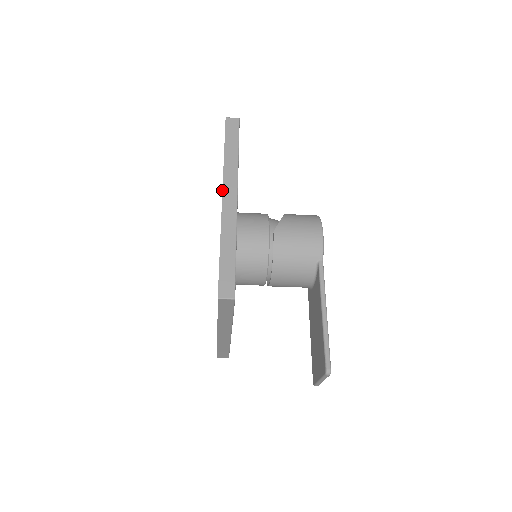
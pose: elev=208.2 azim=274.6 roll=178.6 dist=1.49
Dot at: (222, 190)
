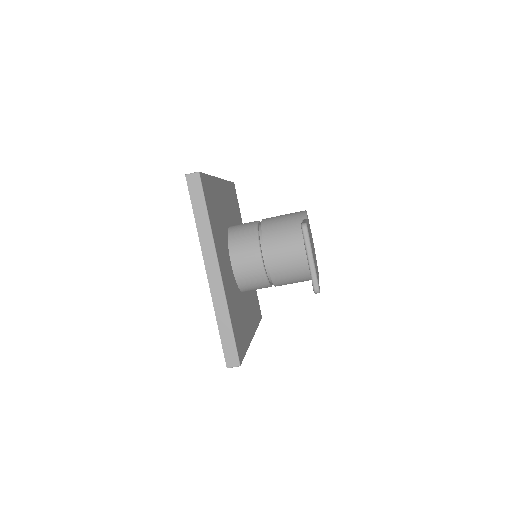
Dot at: occluded
